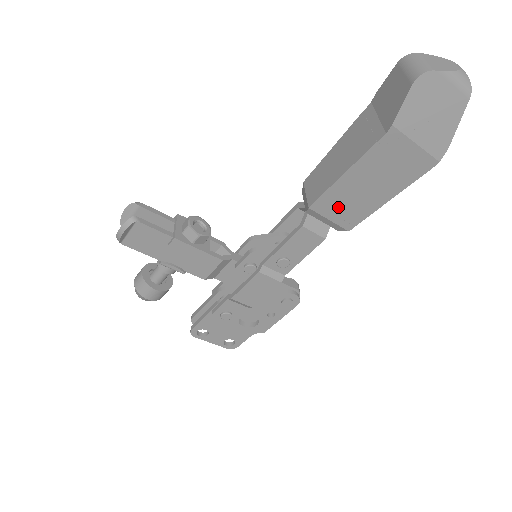
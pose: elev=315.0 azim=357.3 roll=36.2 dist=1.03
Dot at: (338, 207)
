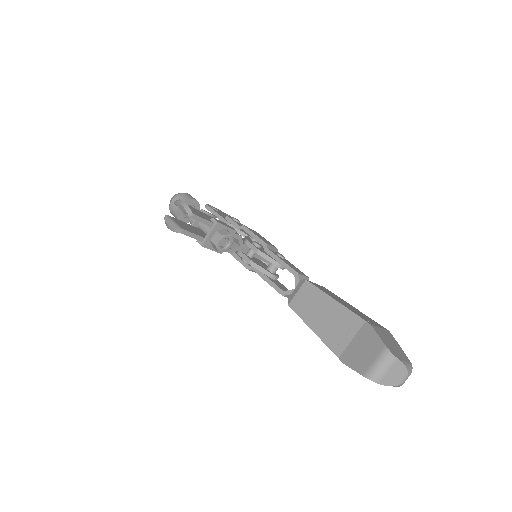
Dot at: occluded
